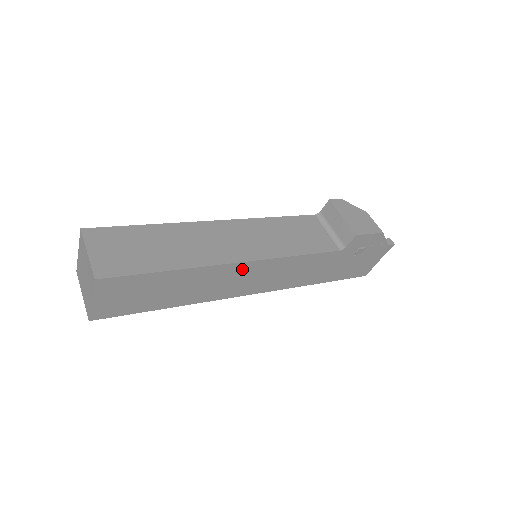
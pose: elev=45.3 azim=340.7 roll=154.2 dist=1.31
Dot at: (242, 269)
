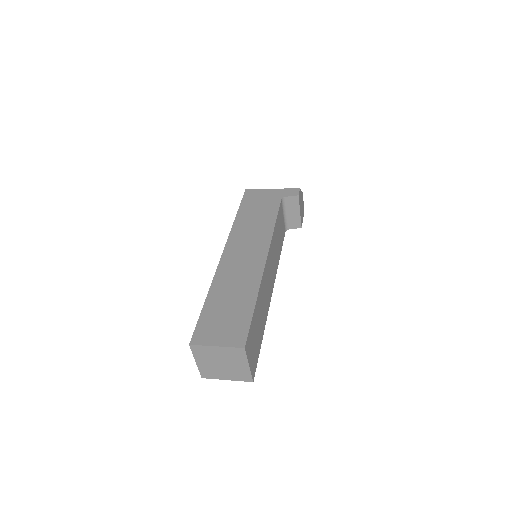
Dot at: occluded
